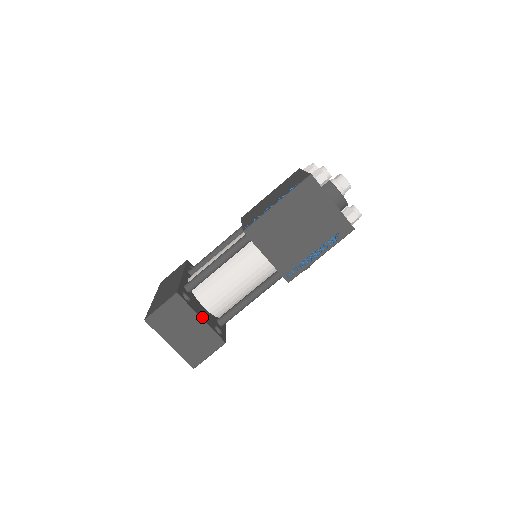
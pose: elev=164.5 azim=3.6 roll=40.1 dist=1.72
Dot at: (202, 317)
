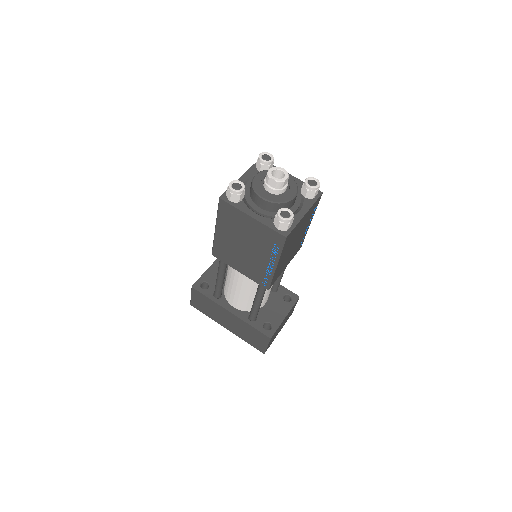
Dot at: (284, 316)
